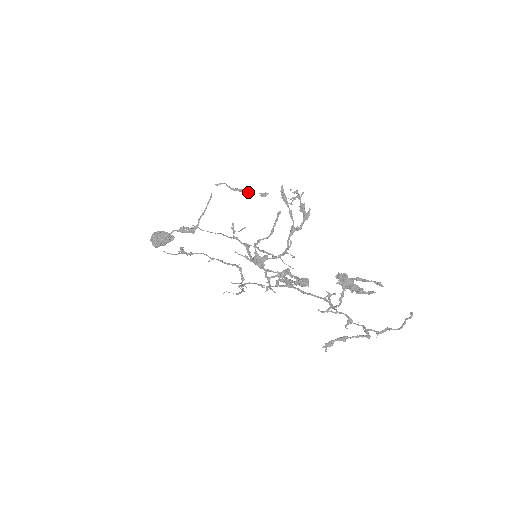
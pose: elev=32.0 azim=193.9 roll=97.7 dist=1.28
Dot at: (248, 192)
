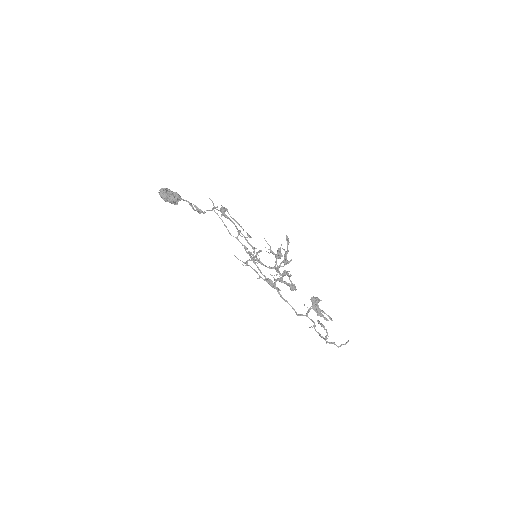
Dot at: (241, 226)
